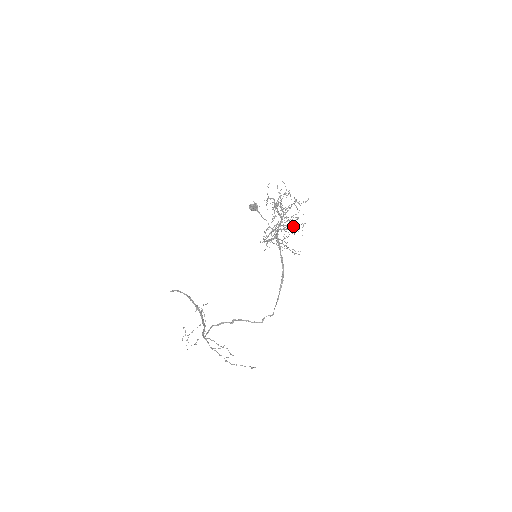
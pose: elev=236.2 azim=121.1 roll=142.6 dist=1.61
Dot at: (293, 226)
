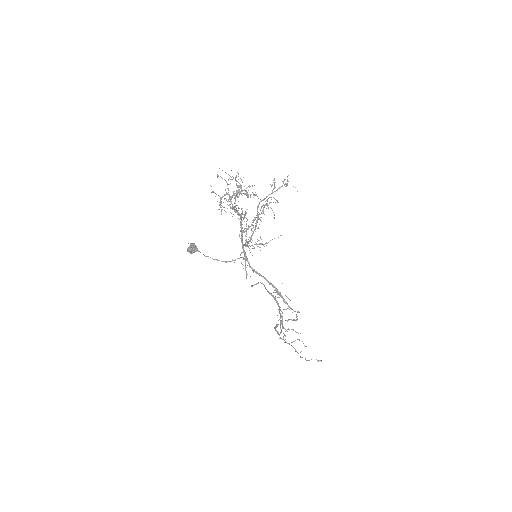
Dot at: (257, 215)
